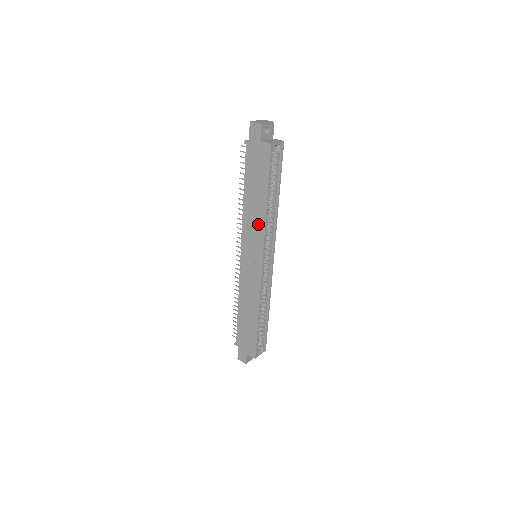
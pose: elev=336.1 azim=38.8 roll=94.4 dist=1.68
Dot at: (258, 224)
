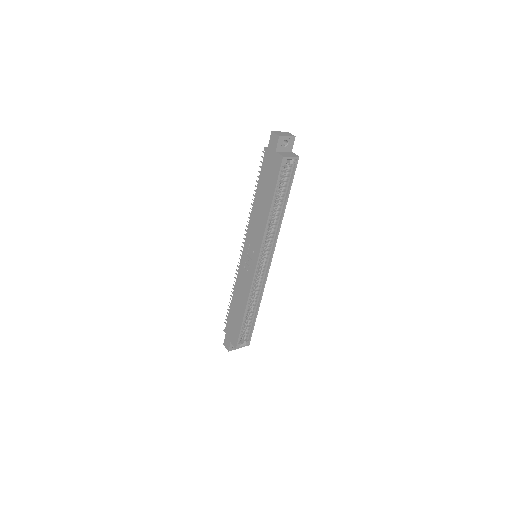
Dot at: (260, 227)
